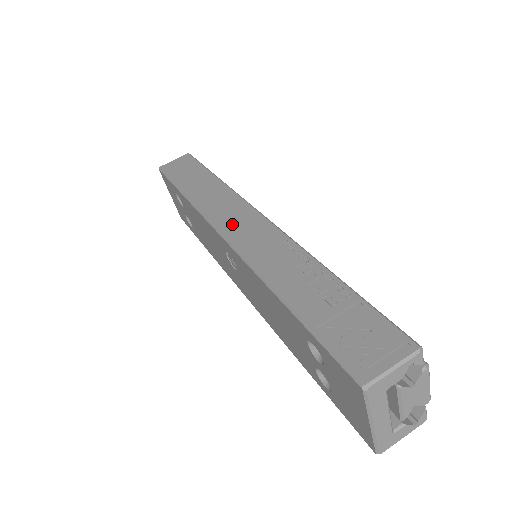
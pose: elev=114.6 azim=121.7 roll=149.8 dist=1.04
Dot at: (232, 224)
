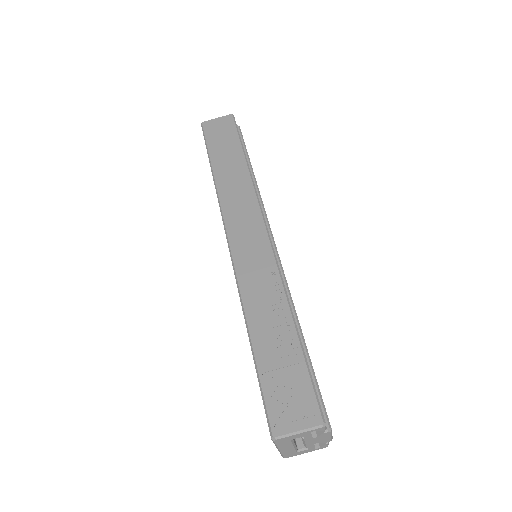
Dot at: (240, 231)
